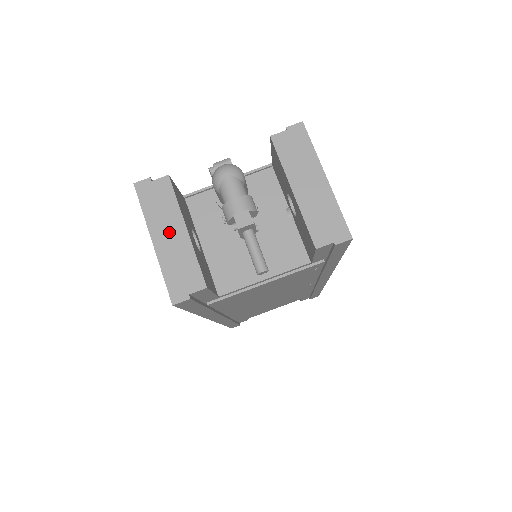
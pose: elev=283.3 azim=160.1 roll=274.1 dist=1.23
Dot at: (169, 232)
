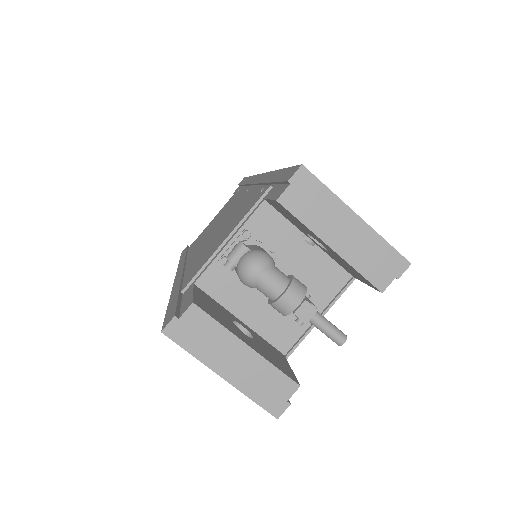
Dot at: (232, 358)
